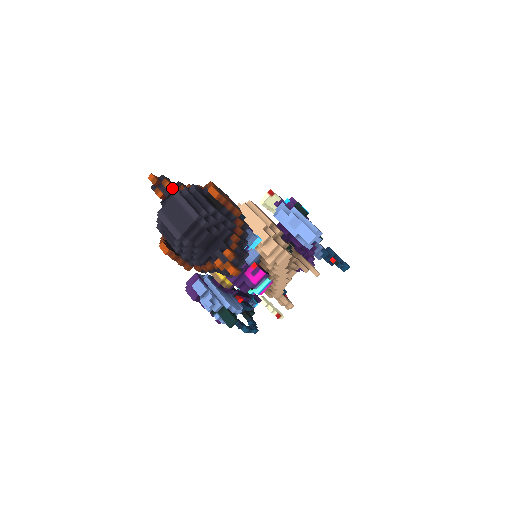
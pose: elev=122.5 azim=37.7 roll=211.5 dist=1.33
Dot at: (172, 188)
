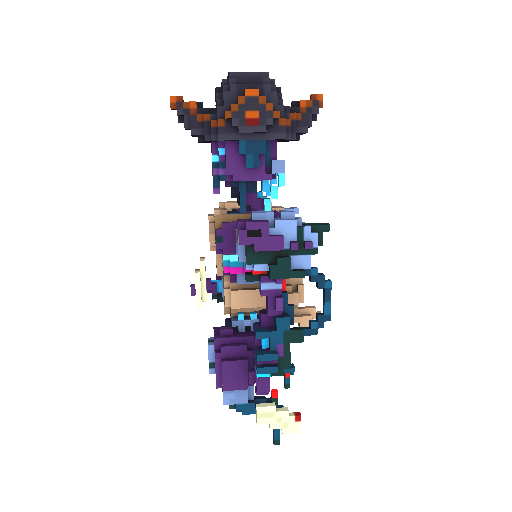
Dot at: occluded
